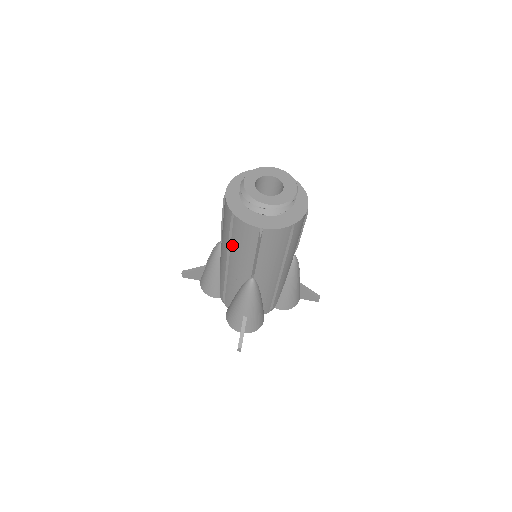
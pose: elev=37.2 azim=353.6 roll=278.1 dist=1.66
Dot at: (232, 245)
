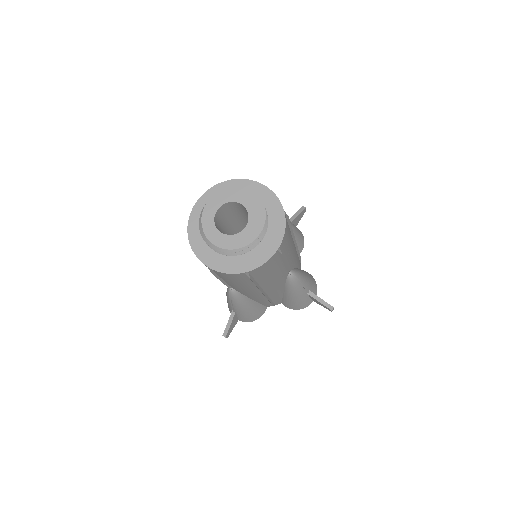
Dot at: occluded
